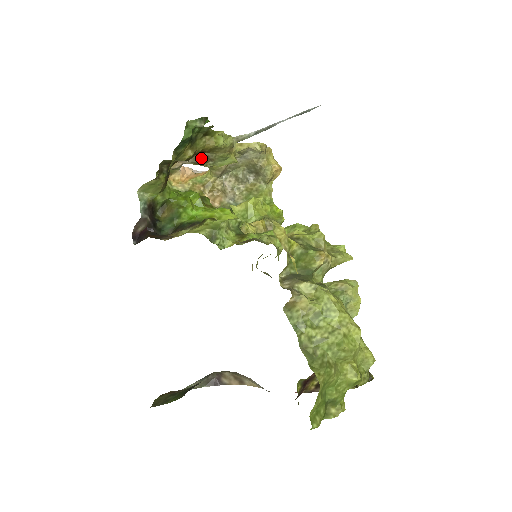
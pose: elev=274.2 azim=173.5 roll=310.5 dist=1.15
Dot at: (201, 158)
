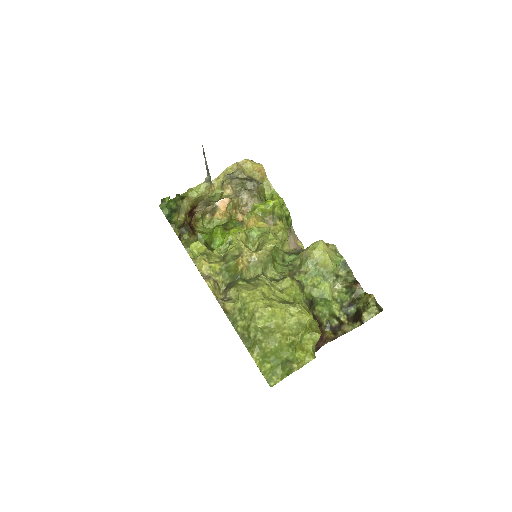
Dot at: (203, 205)
